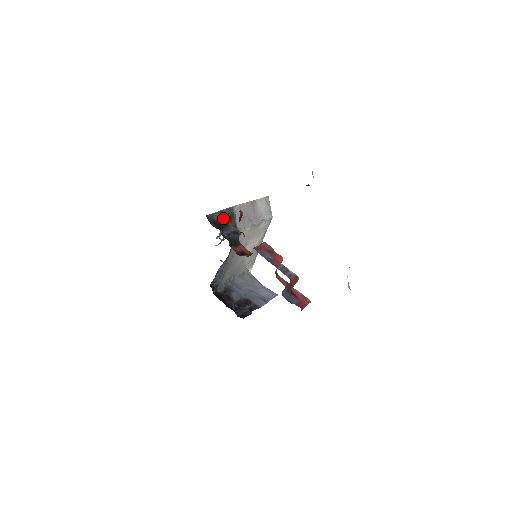
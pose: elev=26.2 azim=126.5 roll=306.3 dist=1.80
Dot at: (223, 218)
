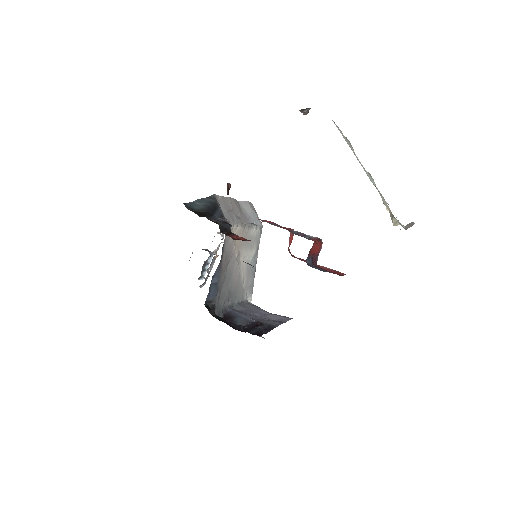
Dot at: (205, 208)
